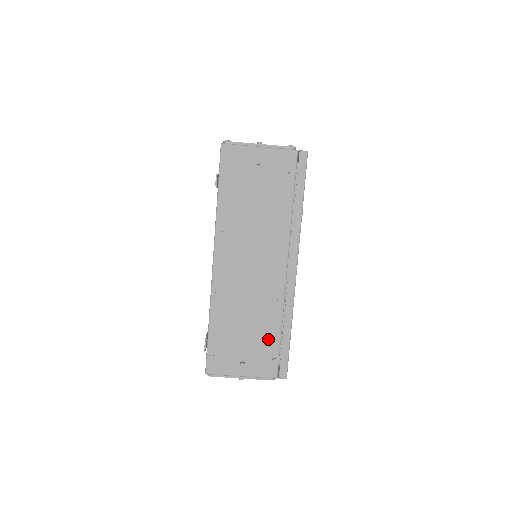
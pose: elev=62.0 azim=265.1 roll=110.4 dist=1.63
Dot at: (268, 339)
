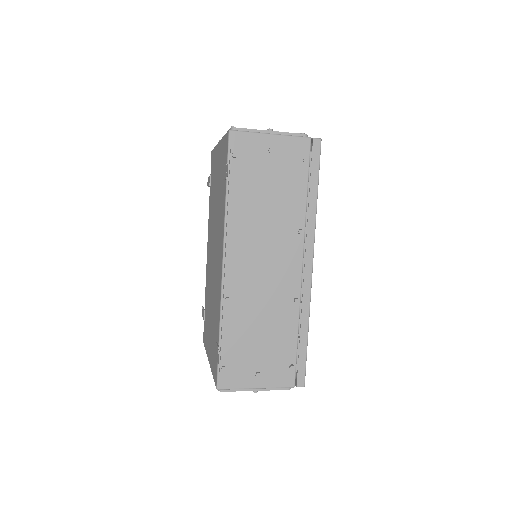
Dot at: (285, 345)
